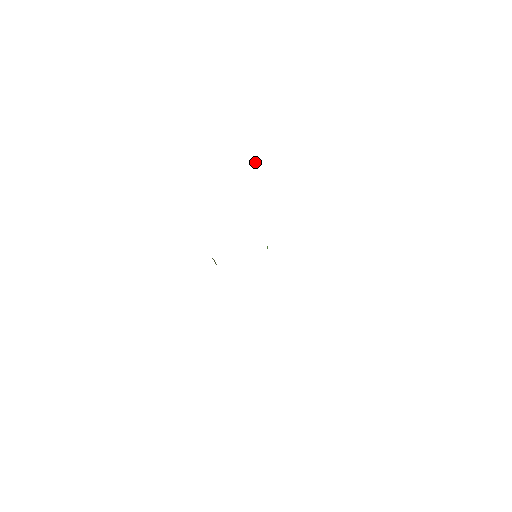
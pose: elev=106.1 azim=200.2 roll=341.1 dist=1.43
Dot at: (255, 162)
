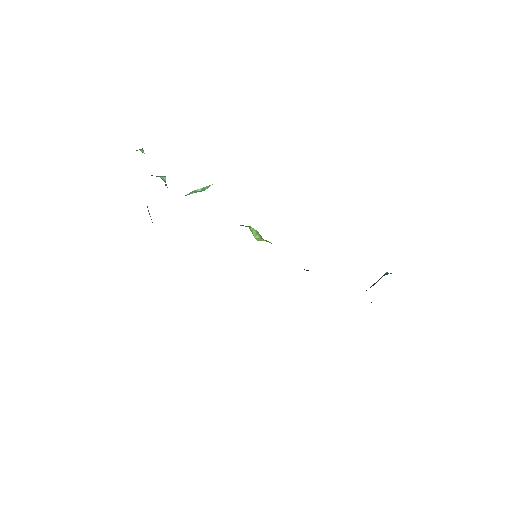
Dot at: (165, 181)
